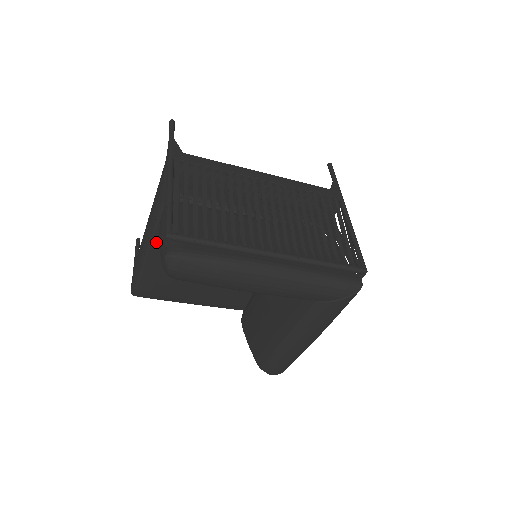
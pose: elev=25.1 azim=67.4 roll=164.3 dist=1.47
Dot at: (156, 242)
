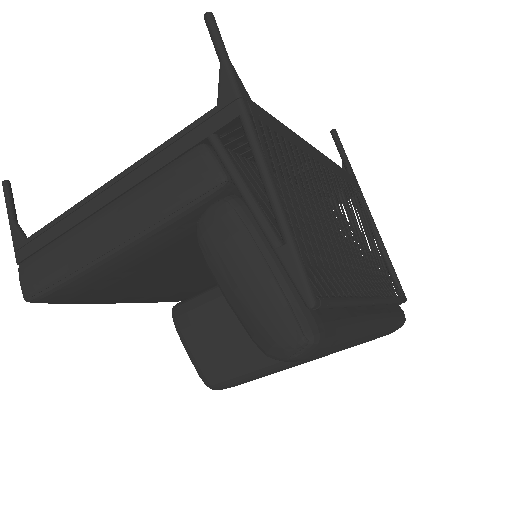
Dot at: (147, 243)
